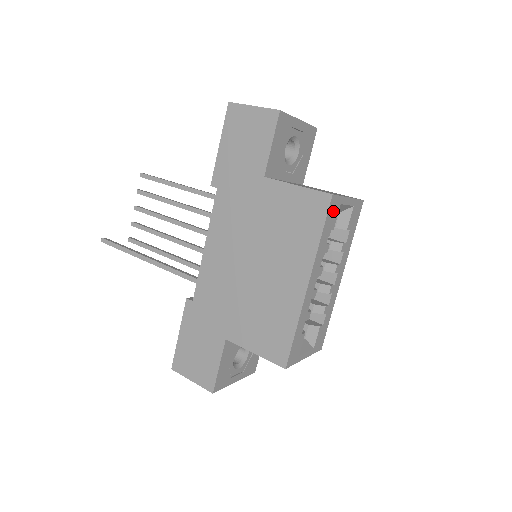
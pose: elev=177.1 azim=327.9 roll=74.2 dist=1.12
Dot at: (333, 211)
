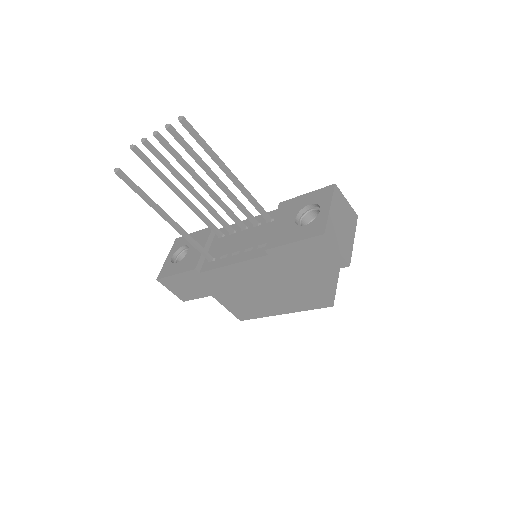
Dot at: occluded
